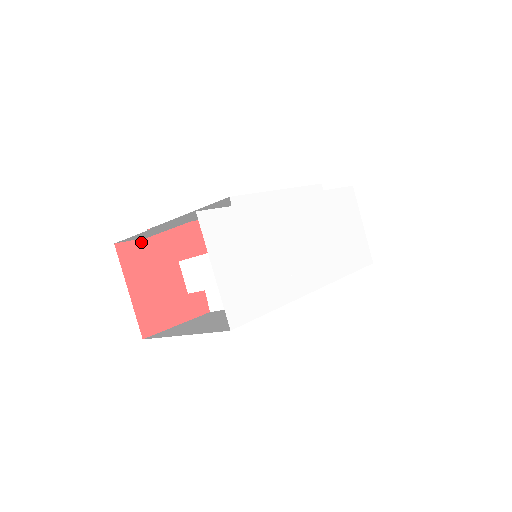
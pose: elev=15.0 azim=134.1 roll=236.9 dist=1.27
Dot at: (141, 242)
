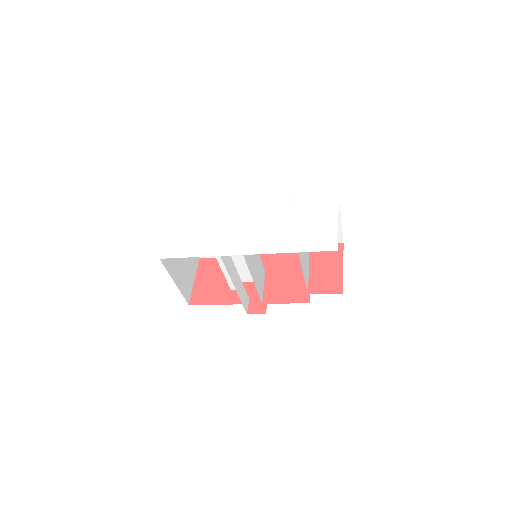
Dot at: (215, 259)
